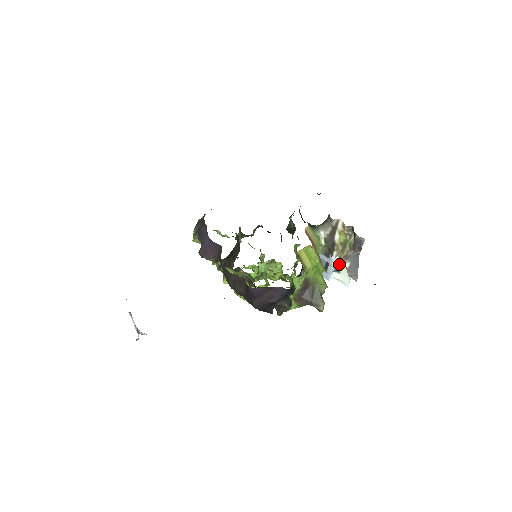
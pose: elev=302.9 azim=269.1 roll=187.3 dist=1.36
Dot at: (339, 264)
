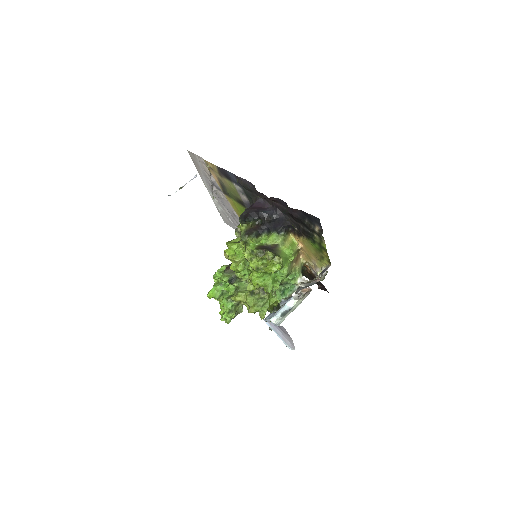
Dot at: (291, 309)
